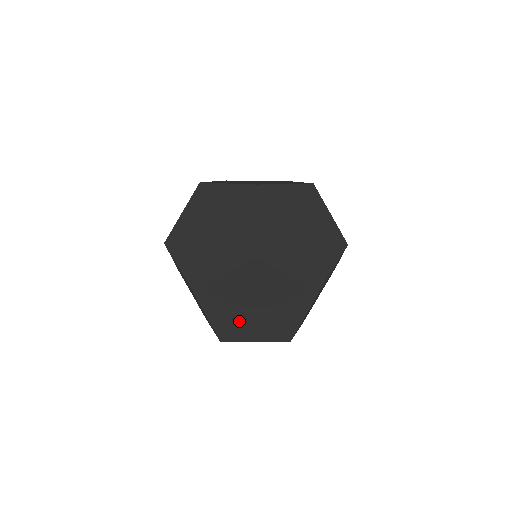
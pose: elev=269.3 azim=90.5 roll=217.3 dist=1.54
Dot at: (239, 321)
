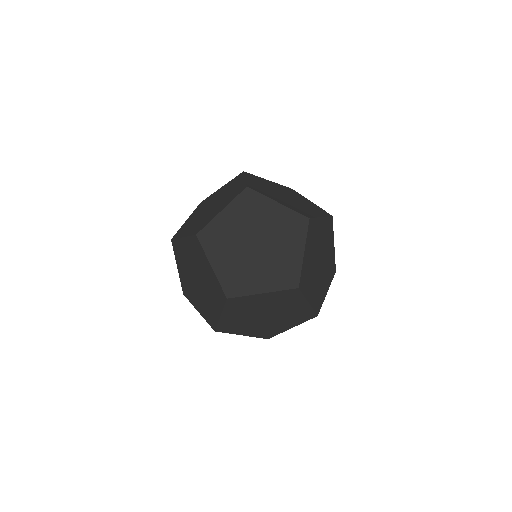
Dot at: (242, 266)
